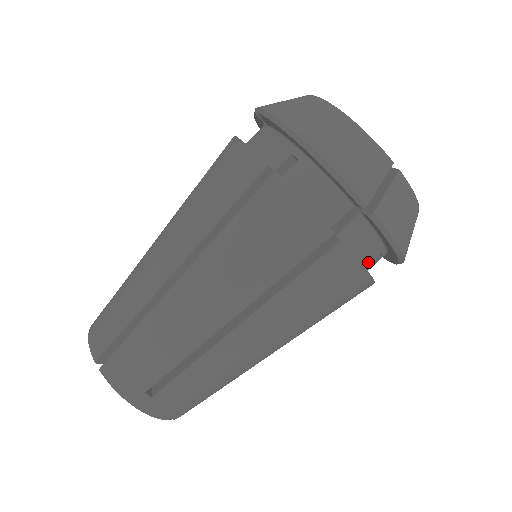
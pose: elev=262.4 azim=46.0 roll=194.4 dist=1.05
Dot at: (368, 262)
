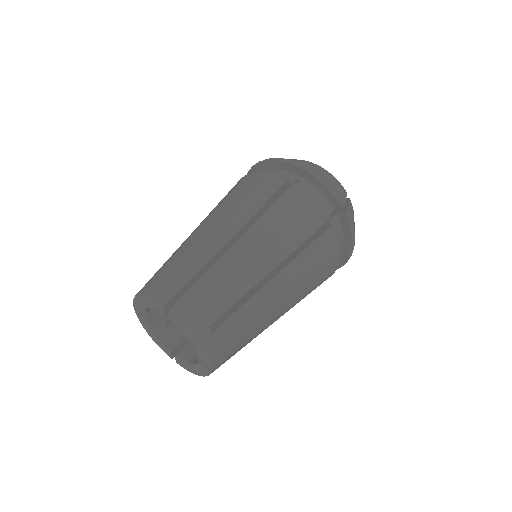
Dot at: occluded
